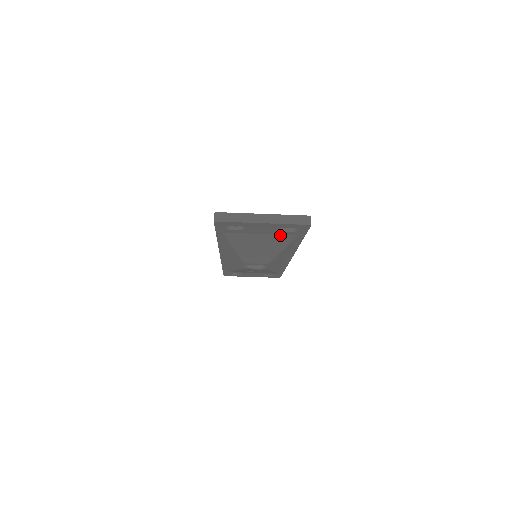
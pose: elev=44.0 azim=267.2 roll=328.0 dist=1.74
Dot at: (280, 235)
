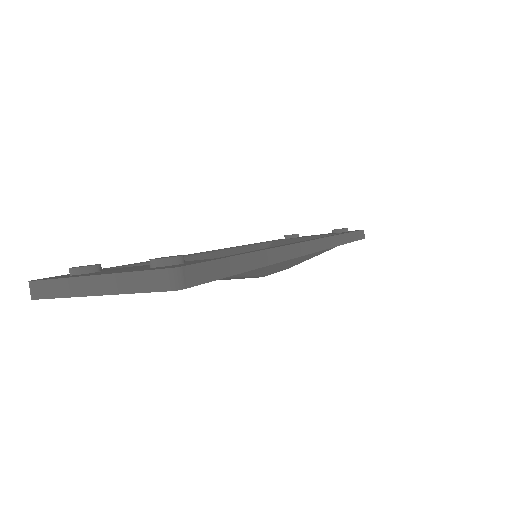
Dot at: occluded
